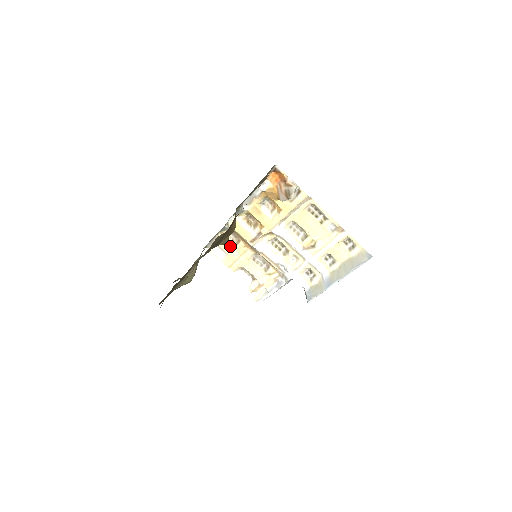
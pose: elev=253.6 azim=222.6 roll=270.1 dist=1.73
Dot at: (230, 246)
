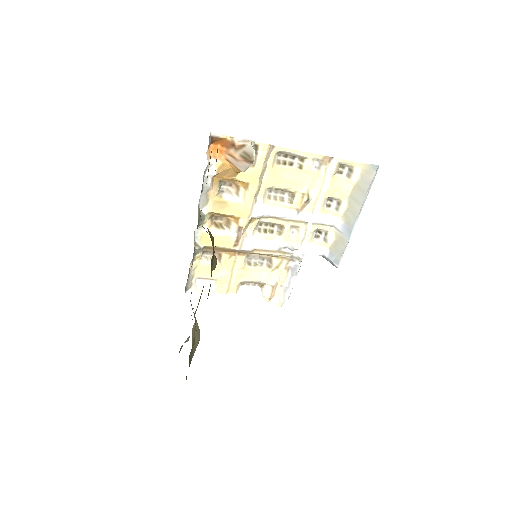
Dot at: occluded
